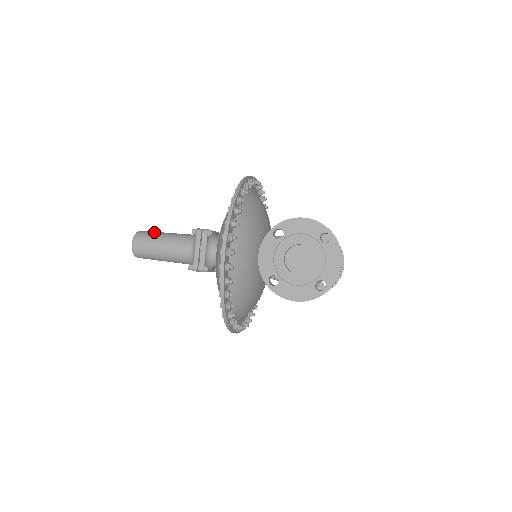
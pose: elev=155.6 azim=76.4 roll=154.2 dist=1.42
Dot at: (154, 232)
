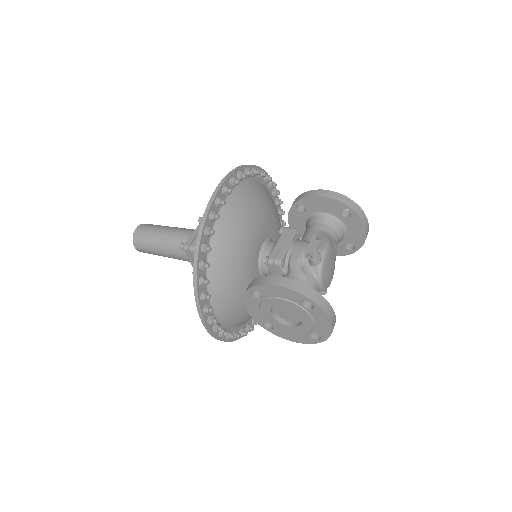
Dot at: (148, 233)
